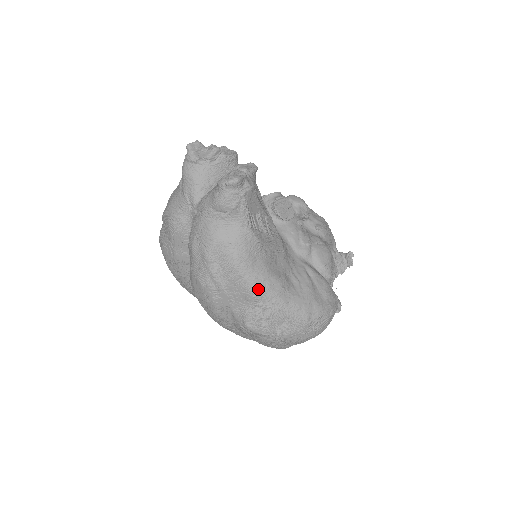
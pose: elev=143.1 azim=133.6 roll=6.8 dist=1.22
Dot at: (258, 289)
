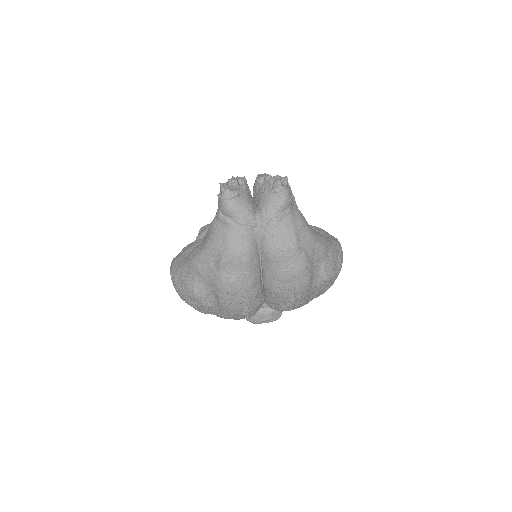
Dot at: (324, 245)
